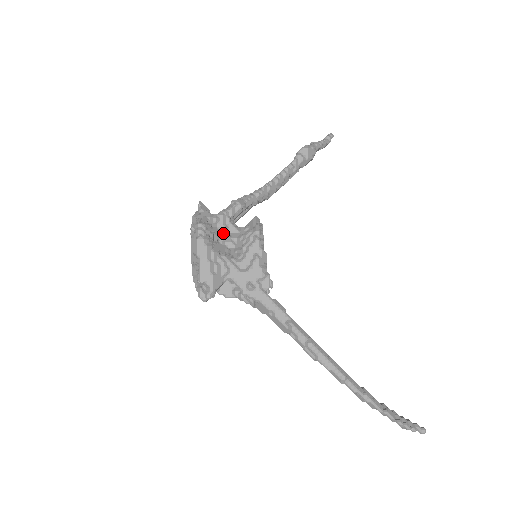
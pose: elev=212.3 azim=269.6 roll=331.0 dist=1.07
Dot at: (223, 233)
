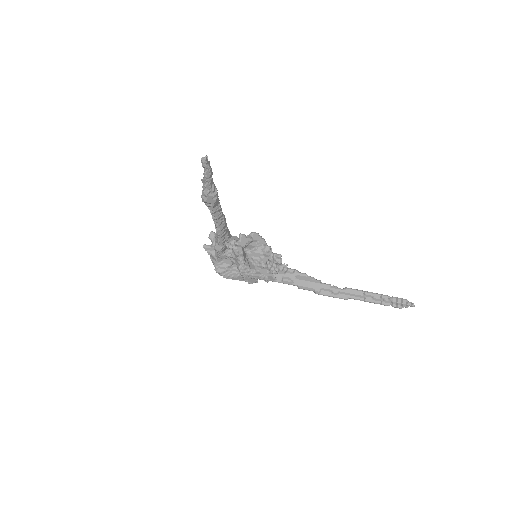
Dot at: (230, 260)
